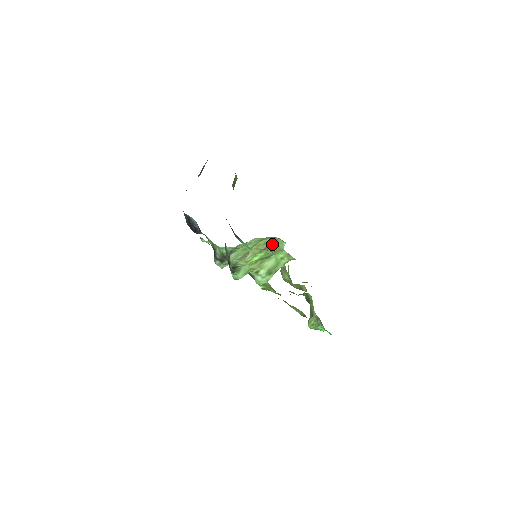
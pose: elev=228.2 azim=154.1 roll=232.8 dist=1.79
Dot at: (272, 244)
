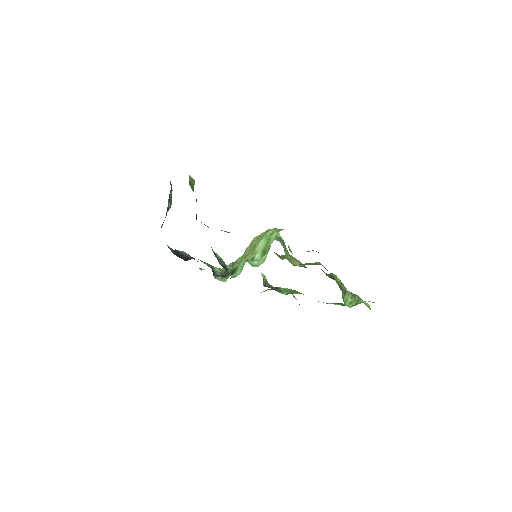
Dot at: occluded
